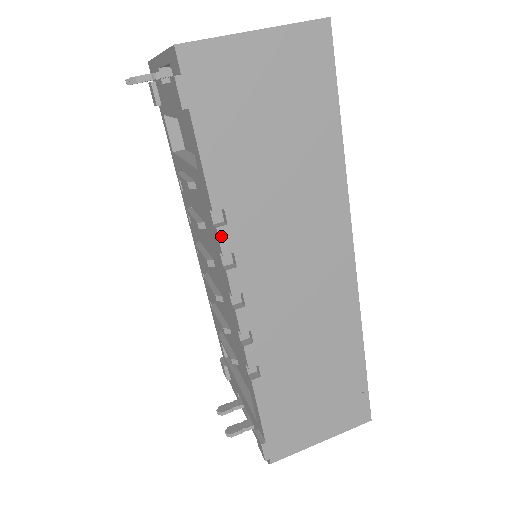
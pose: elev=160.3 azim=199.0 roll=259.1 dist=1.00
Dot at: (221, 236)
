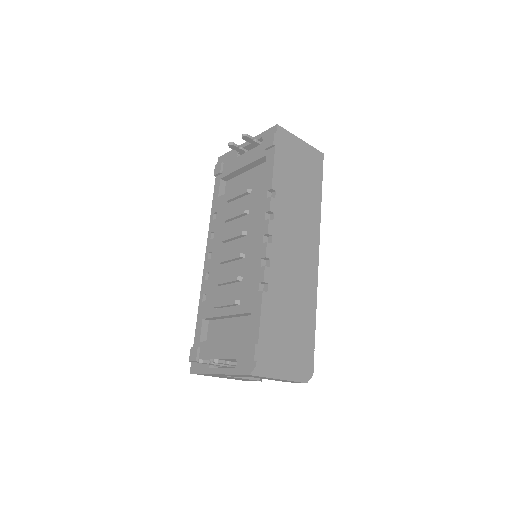
Dot at: (271, 202)
